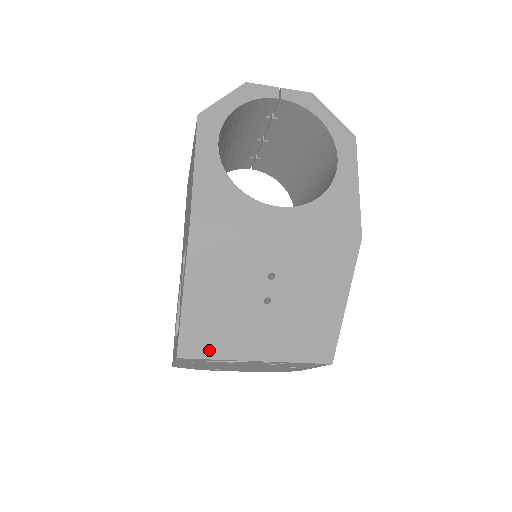
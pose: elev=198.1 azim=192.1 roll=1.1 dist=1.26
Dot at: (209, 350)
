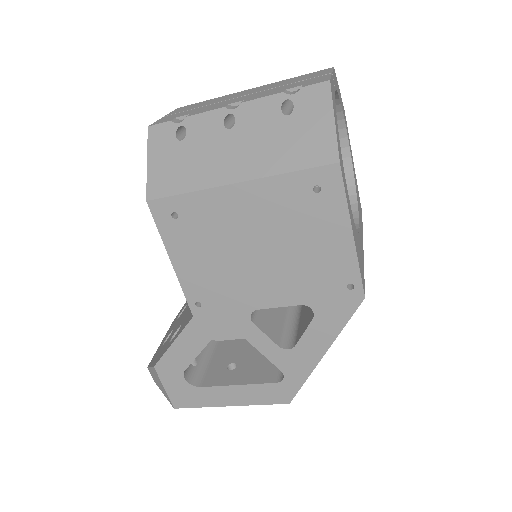
Dot at: occluded
